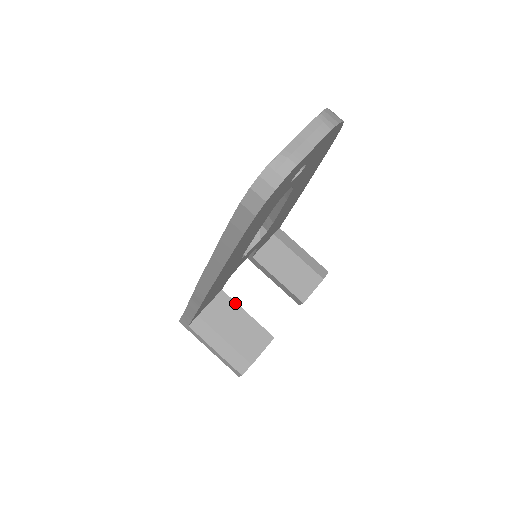
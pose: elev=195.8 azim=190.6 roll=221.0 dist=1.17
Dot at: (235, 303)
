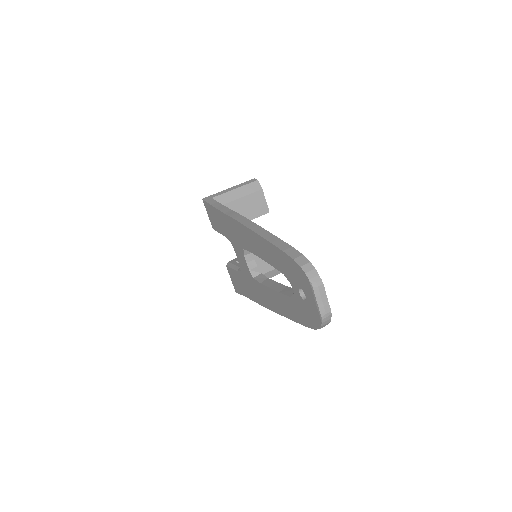
Dot at: occluded
